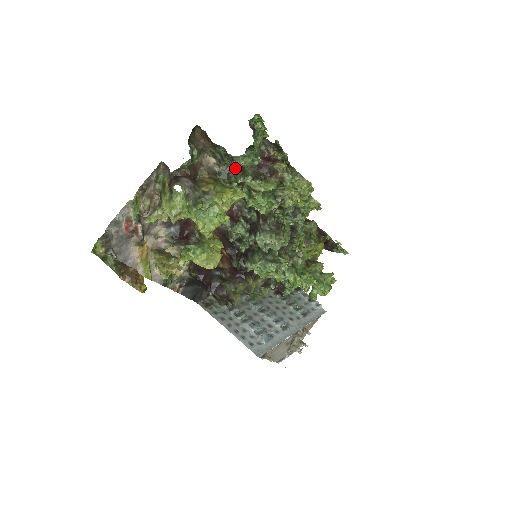
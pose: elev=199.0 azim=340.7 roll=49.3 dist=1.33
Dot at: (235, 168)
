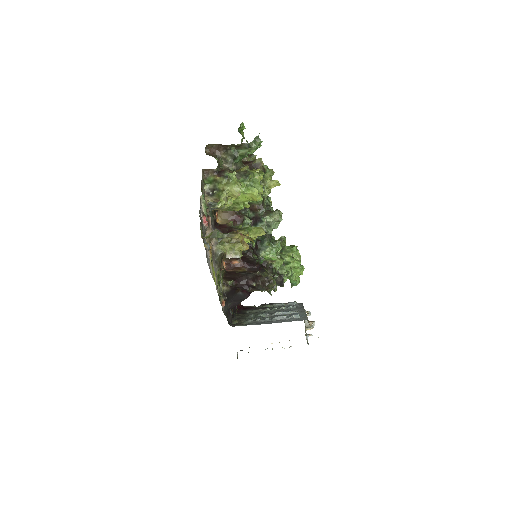
Dot at: (240, 165)
